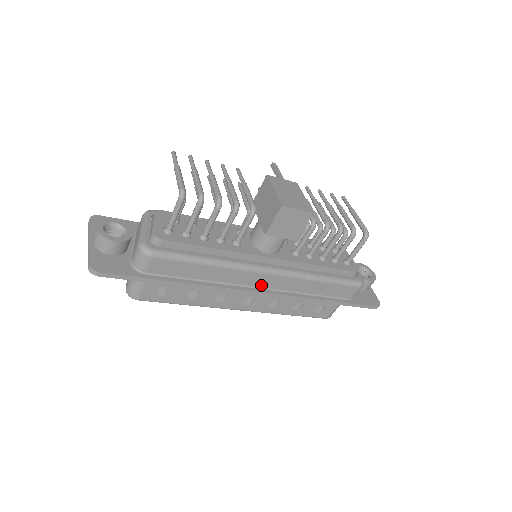
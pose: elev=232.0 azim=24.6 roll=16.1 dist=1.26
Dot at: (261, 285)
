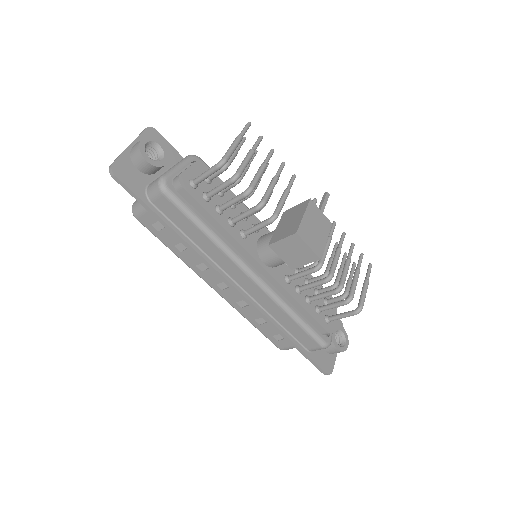
Dot at: (239, 282)
